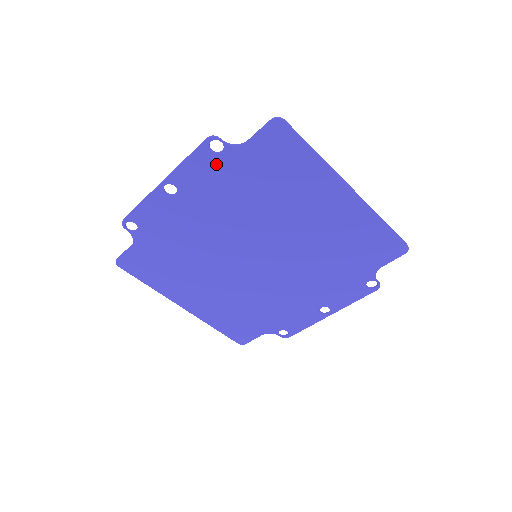
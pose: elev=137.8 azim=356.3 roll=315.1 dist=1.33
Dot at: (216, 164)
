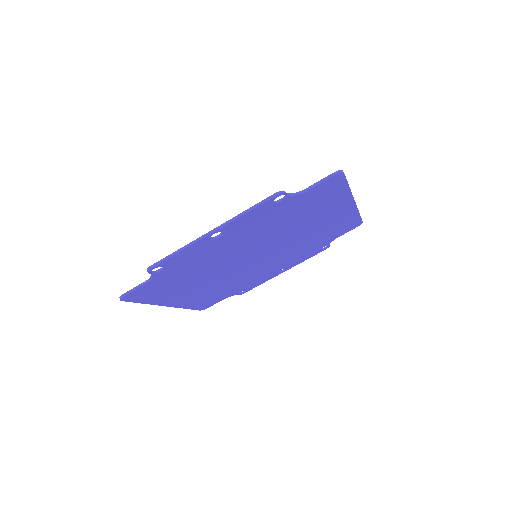
Dot at: (270, 210)
